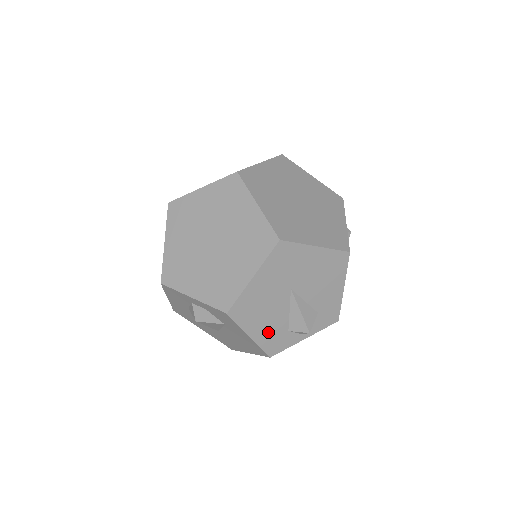
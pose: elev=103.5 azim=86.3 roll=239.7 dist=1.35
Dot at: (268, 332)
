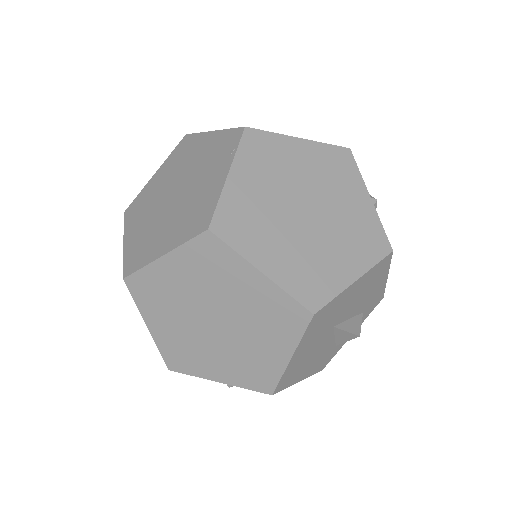
Dot at: (316, 364)
